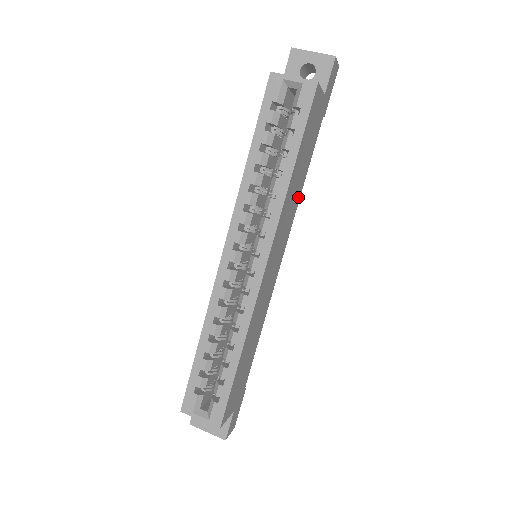
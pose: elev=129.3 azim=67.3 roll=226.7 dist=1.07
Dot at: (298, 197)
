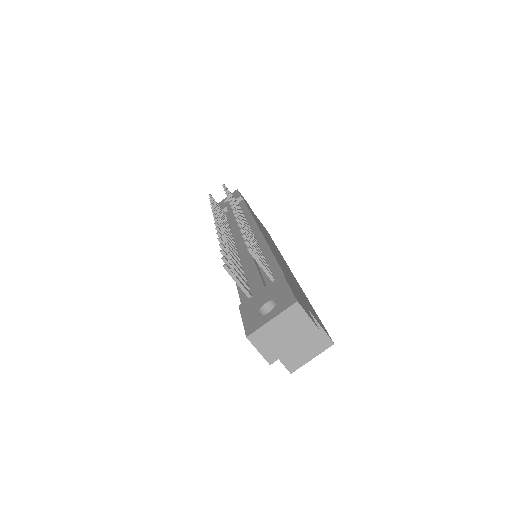
Dot at: occluded
